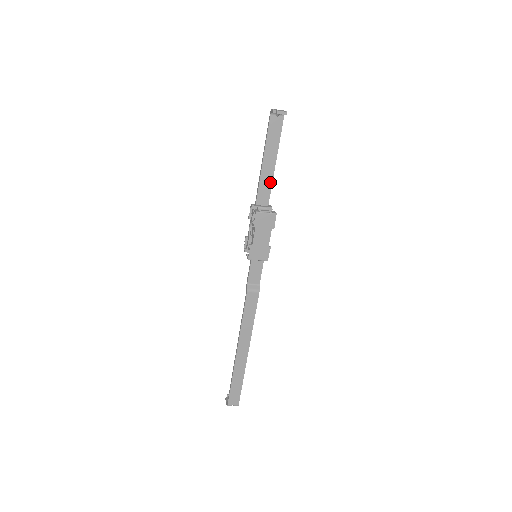
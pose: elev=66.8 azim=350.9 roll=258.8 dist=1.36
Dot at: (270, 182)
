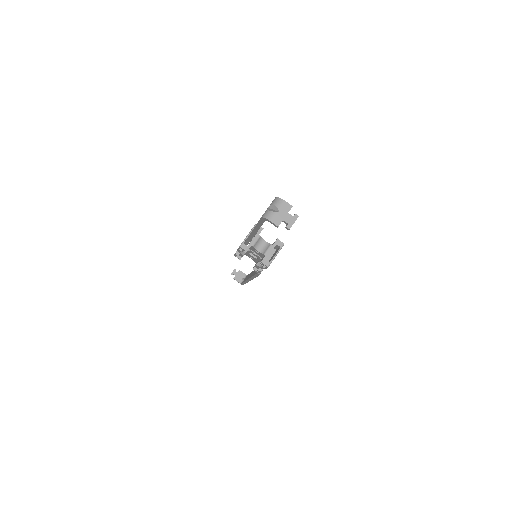
Dot at: occluded
